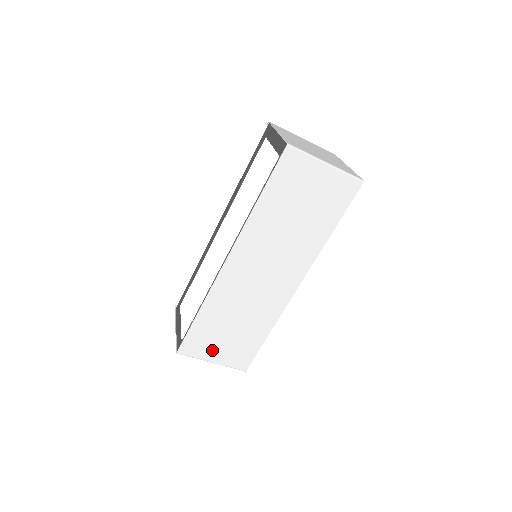
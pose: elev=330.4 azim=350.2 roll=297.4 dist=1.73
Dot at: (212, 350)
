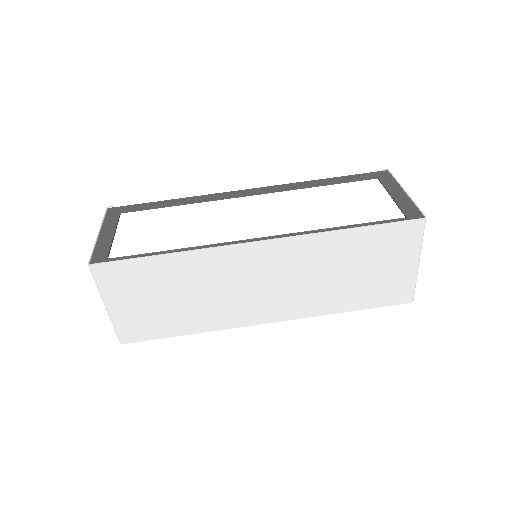
Dot at: (124, 297)
